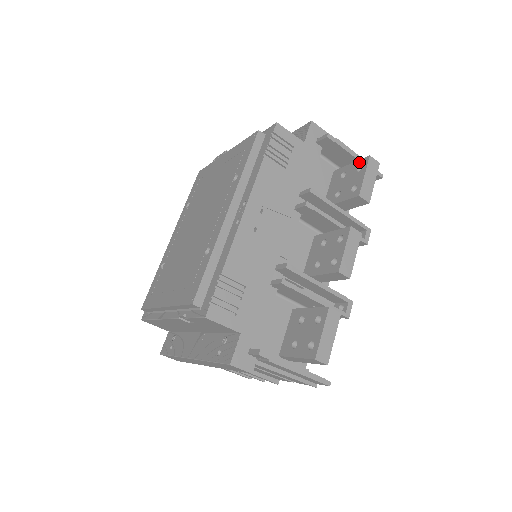
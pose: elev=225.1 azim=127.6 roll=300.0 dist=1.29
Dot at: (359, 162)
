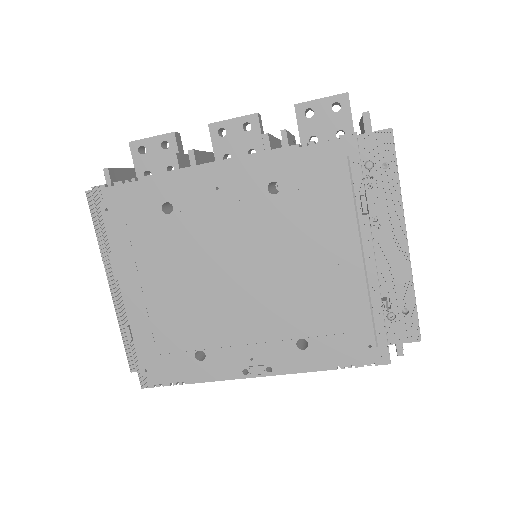
Dot at: occluded
